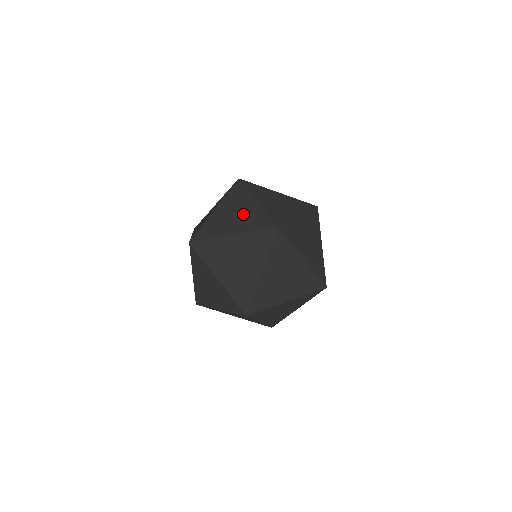
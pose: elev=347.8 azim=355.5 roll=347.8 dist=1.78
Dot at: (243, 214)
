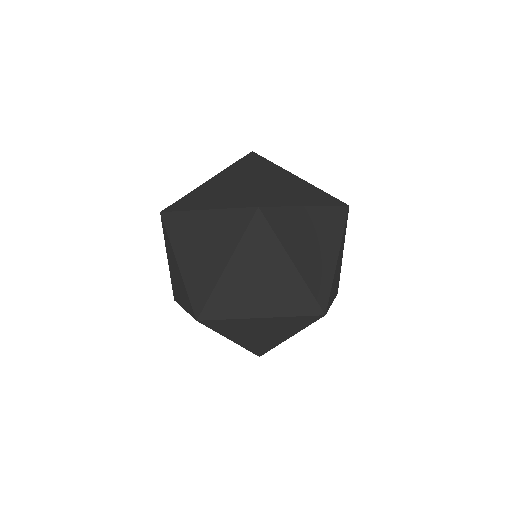
Dot at: (231, 188)
